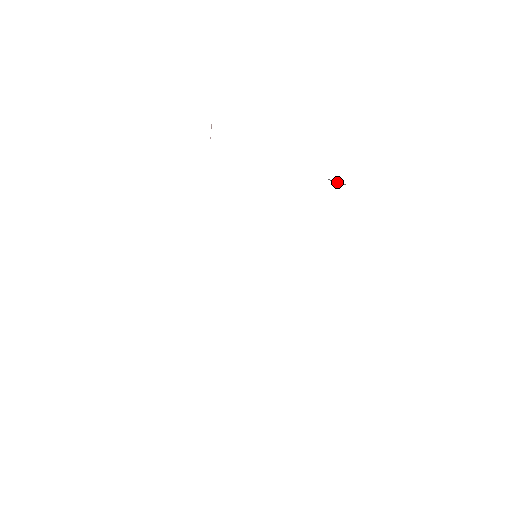
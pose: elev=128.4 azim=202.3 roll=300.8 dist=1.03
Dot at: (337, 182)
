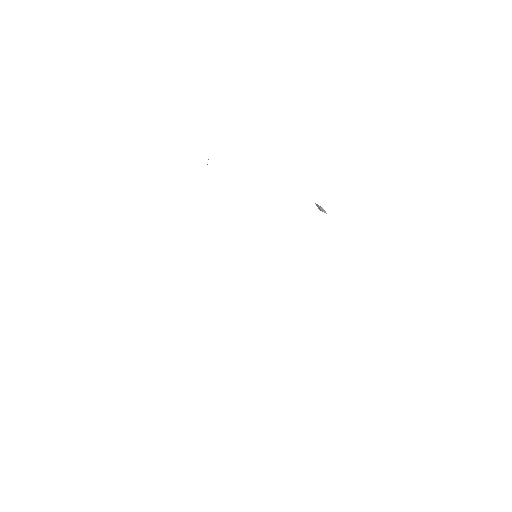
Dot at: (323, 210)
